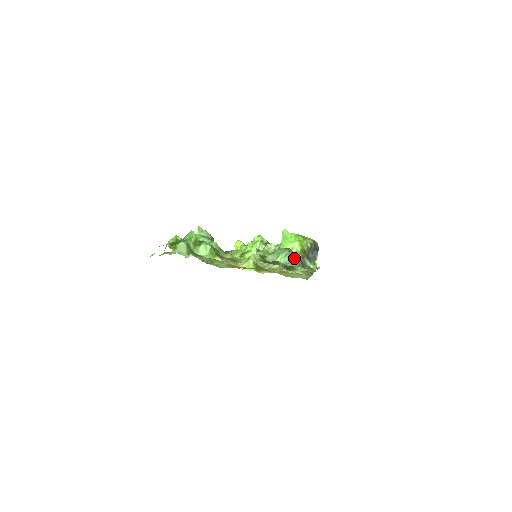
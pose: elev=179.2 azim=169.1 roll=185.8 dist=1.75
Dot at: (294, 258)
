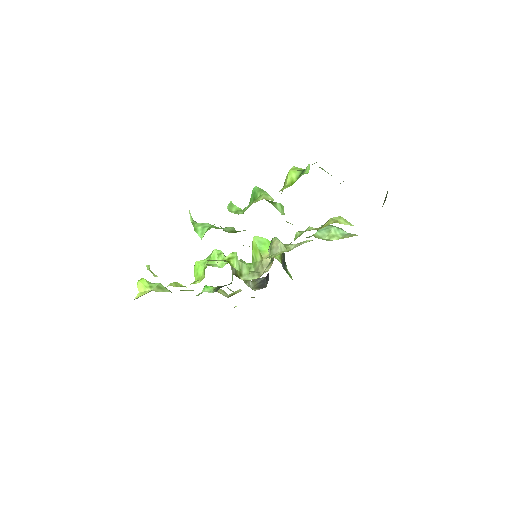
Dot at: (345, 231)
